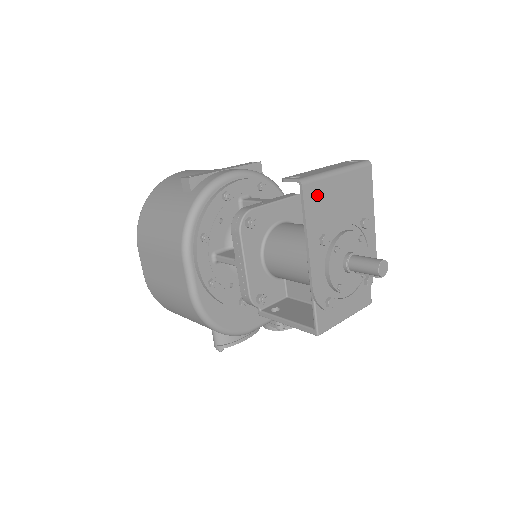
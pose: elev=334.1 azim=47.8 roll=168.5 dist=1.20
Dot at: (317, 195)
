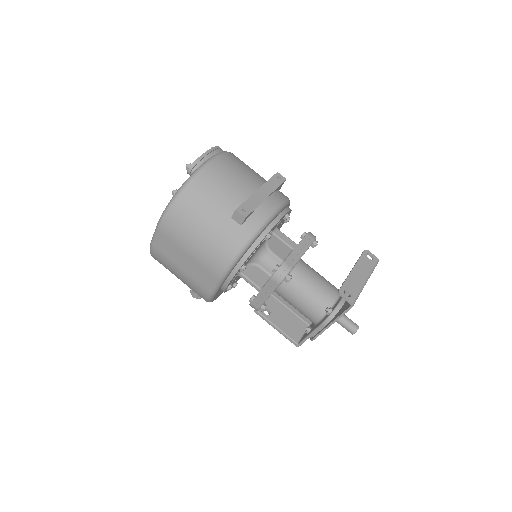
Dot at: occluded
